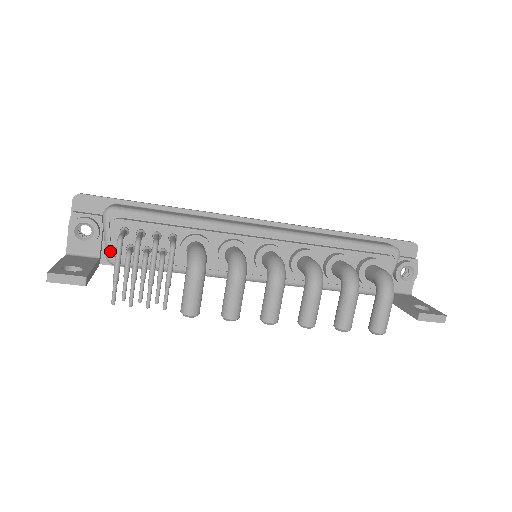
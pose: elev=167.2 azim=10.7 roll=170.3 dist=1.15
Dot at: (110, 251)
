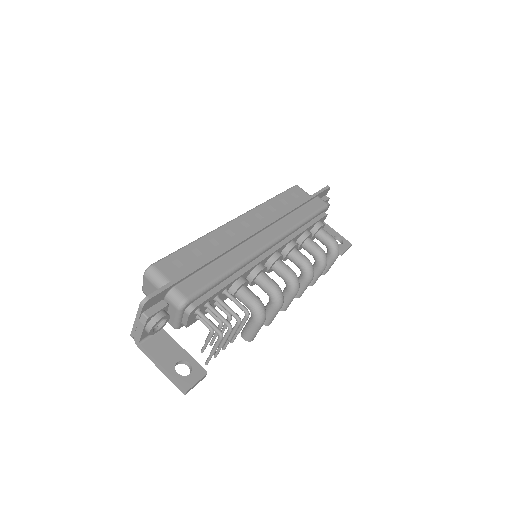
Dot at: (180, 325)
